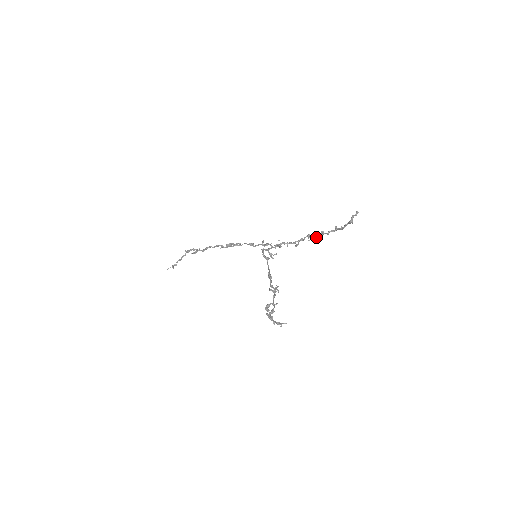
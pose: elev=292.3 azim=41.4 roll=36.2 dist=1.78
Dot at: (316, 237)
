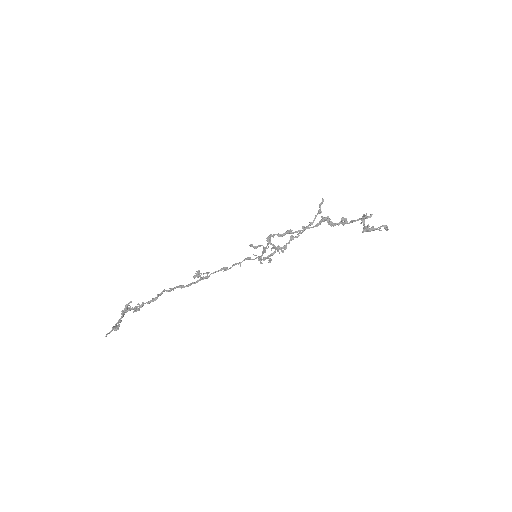
Dot at: (286, 246)
